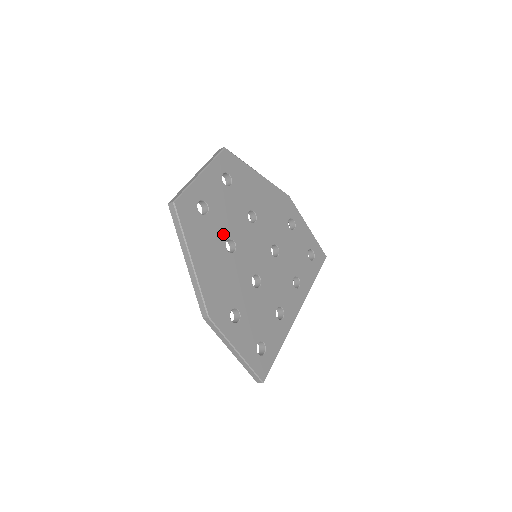
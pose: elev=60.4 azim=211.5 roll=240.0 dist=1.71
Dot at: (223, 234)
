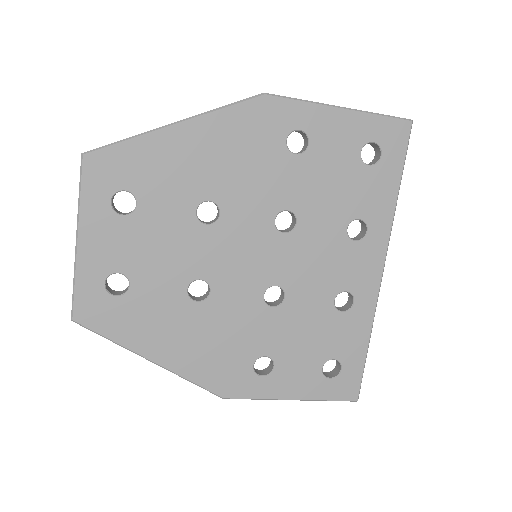
Dot at: (175, 287)
